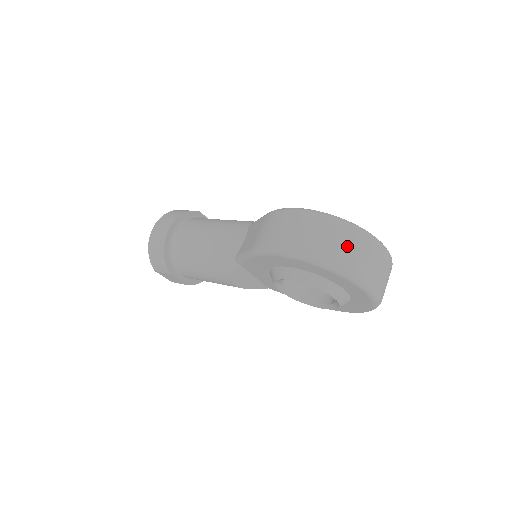
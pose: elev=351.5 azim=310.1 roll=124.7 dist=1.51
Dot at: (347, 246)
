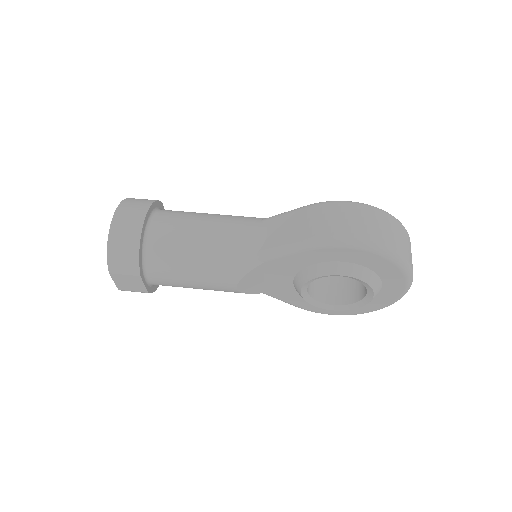
Dot at: (404, 241)
